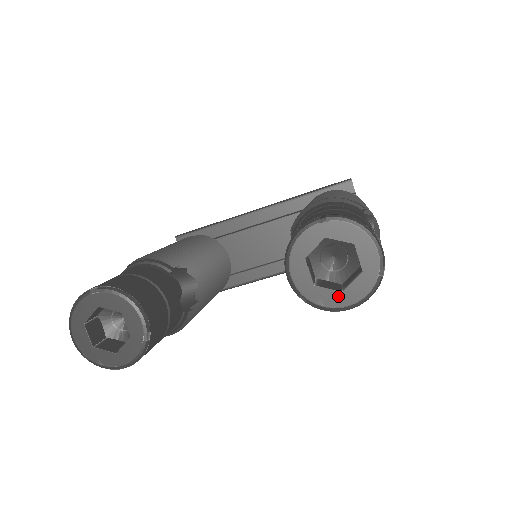
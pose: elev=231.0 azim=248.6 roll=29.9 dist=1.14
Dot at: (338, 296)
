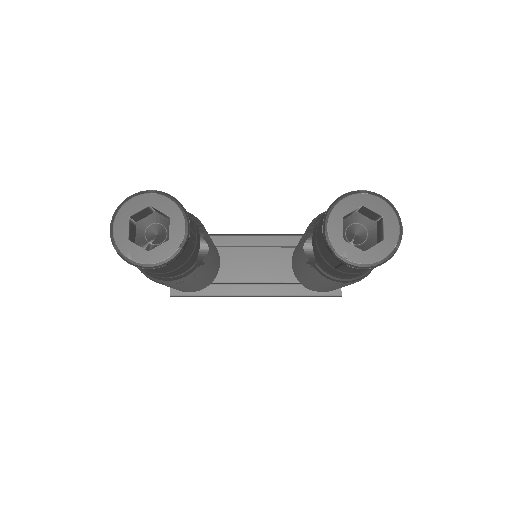
Dot at: (360, 254)
